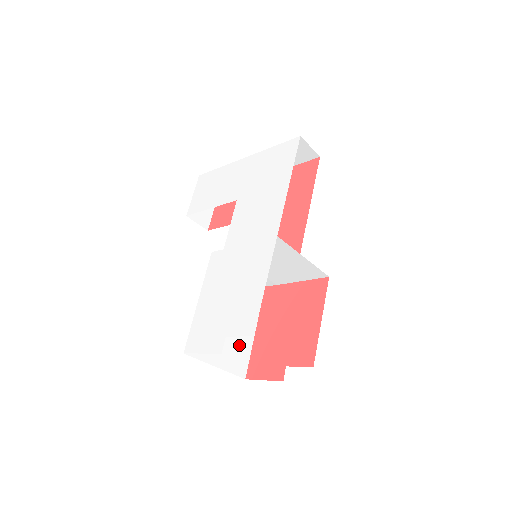
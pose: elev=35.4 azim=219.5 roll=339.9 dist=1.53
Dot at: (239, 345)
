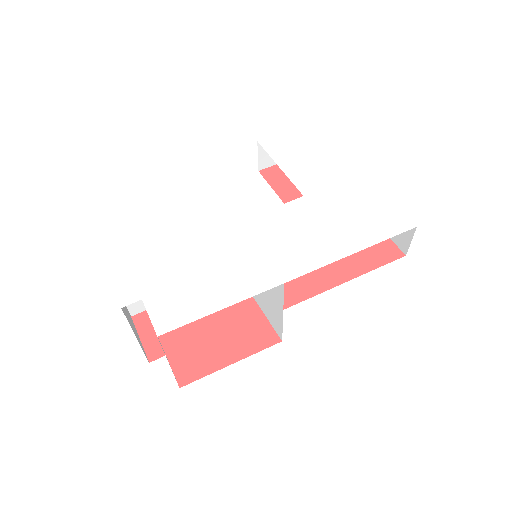
Dot at: occluded
